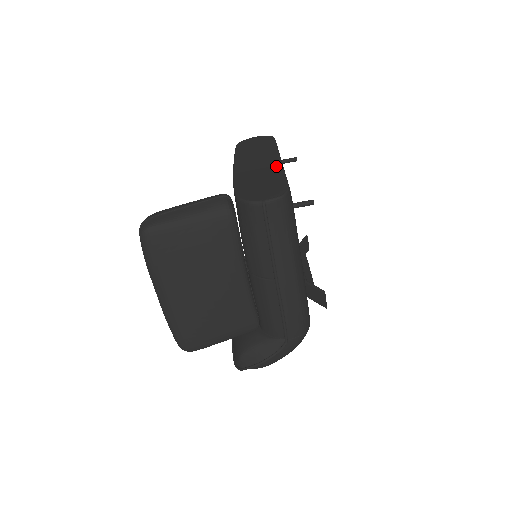
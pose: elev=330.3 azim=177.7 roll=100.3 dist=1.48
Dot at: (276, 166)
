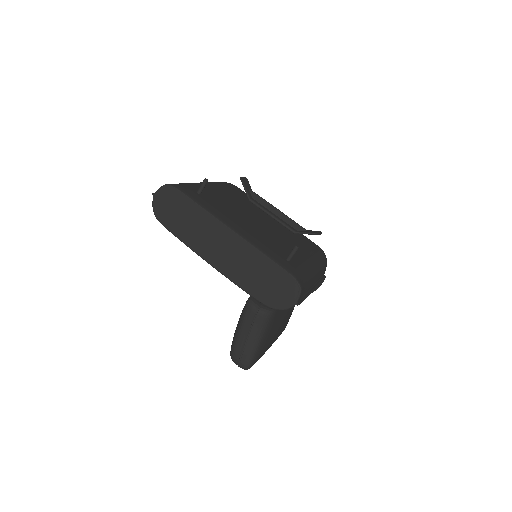
Dot at: (246, 247)
